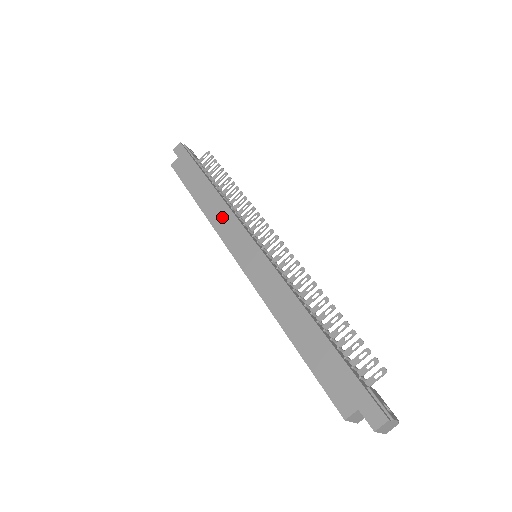
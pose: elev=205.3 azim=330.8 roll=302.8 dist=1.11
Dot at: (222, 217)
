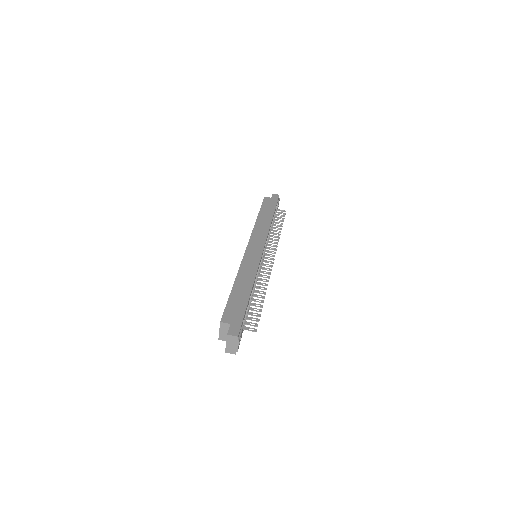
Dot at: (262, 230)
